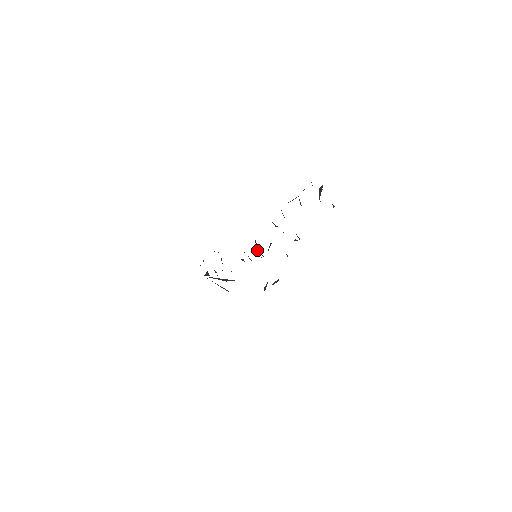
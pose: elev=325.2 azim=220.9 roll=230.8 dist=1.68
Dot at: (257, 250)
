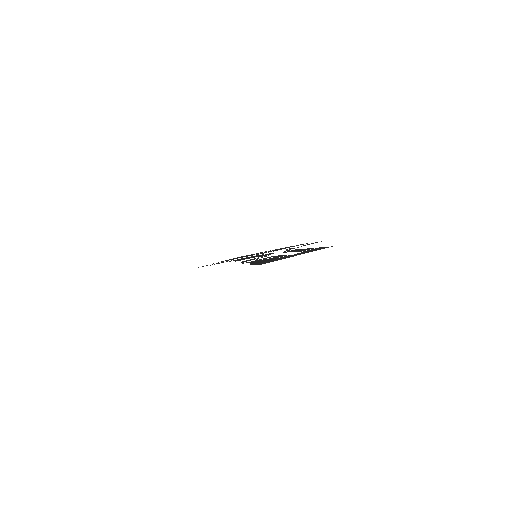
Dot at: occluded
